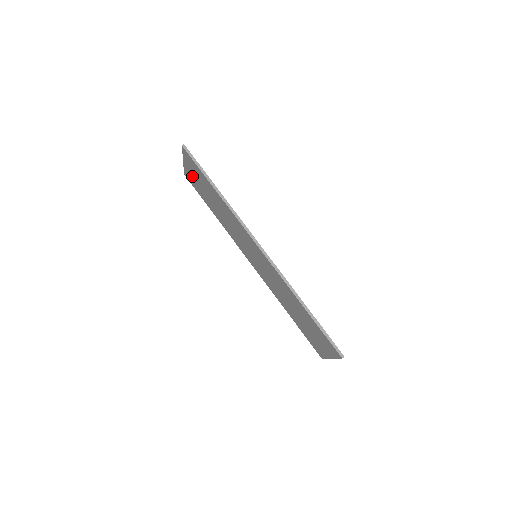
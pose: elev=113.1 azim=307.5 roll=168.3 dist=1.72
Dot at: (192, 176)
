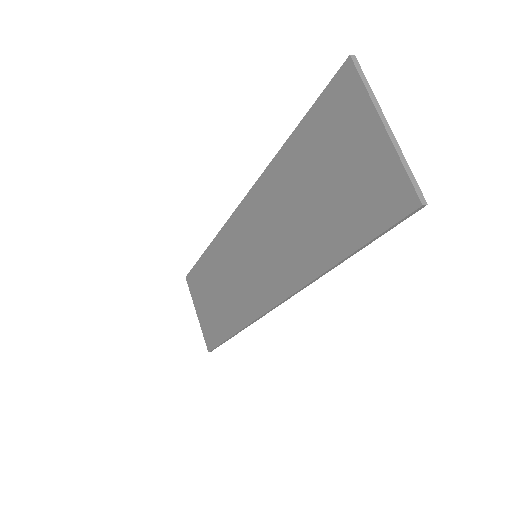
Dot at: (205, 317)
